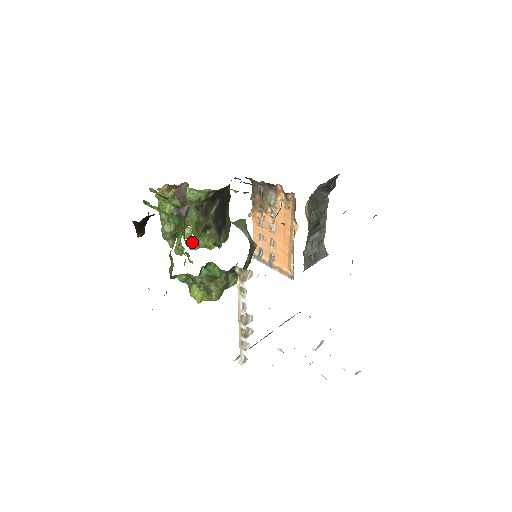
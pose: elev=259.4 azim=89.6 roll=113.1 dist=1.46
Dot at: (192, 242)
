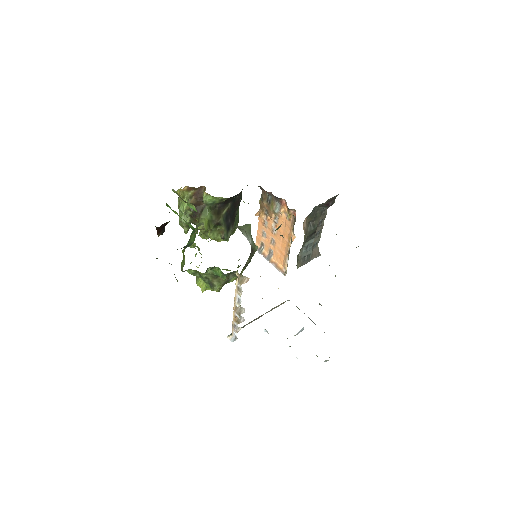
Dot at: (204, 233)
